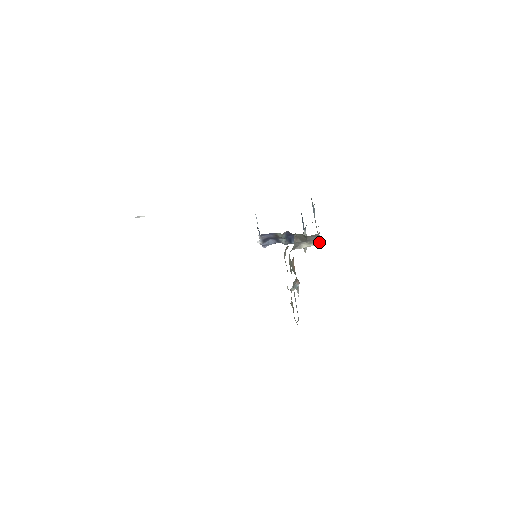
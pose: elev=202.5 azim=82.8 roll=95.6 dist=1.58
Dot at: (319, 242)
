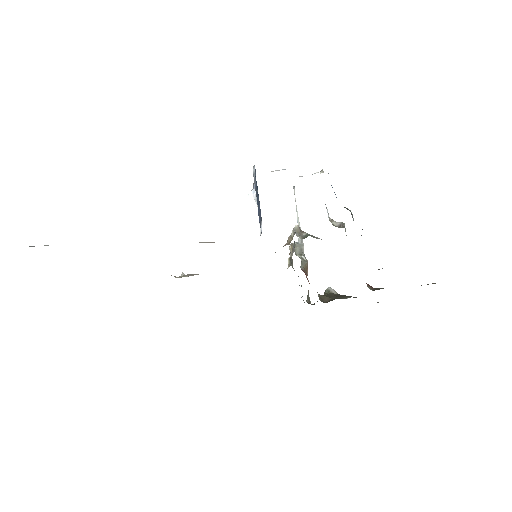
Dot at: occluded
